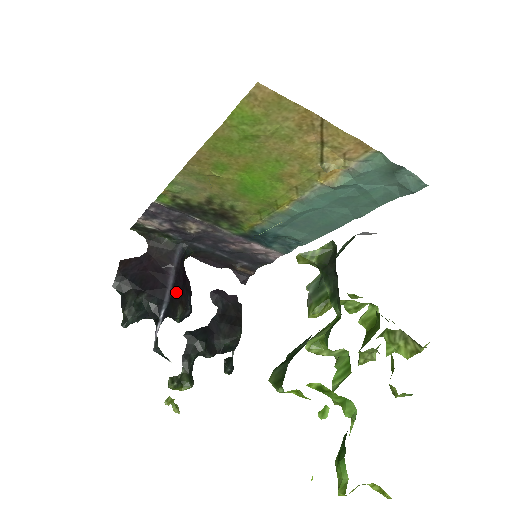
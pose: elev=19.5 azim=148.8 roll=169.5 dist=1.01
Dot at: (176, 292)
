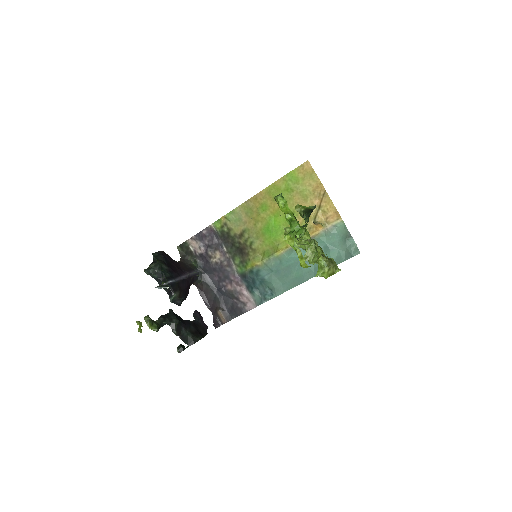
Dot at: (182, 284)
